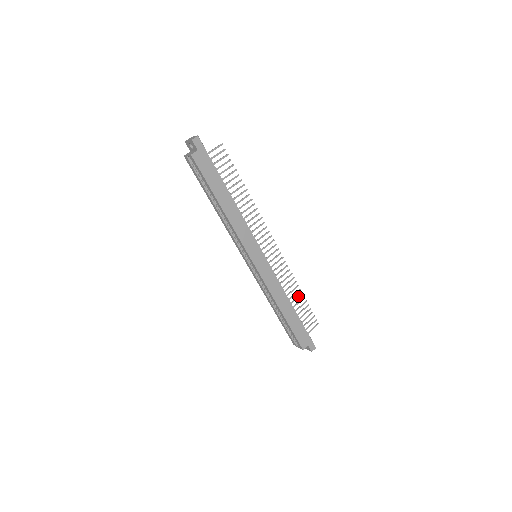
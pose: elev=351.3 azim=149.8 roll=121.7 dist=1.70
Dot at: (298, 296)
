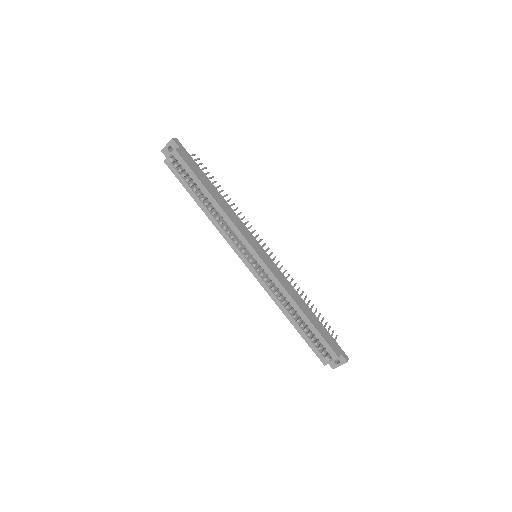
Dot at: occluded
